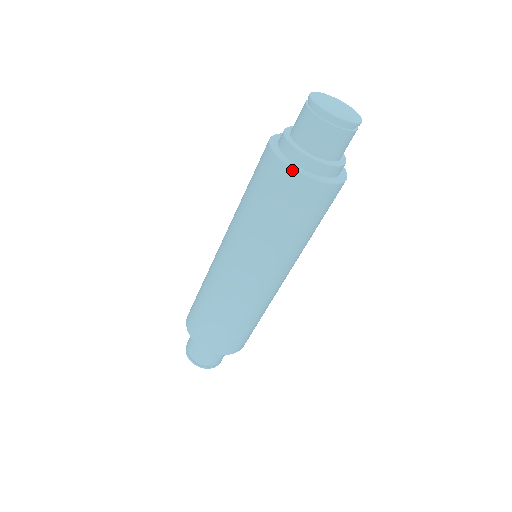
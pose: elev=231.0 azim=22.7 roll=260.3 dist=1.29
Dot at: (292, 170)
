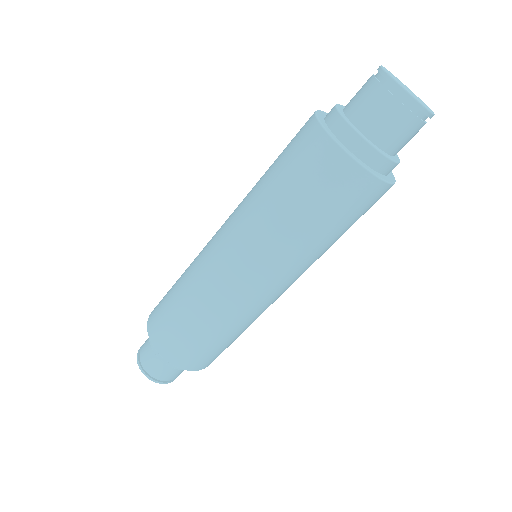
Dot at: (315, 118)
